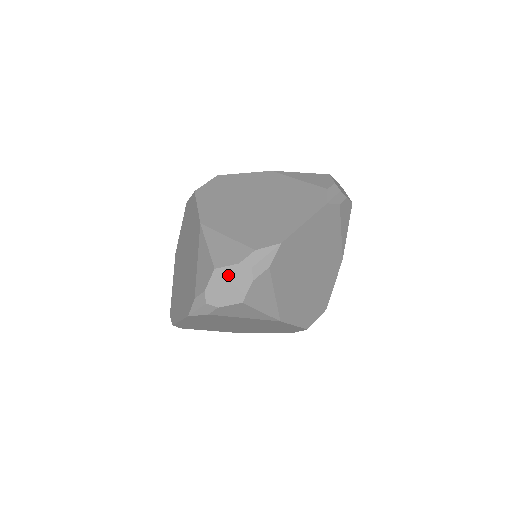
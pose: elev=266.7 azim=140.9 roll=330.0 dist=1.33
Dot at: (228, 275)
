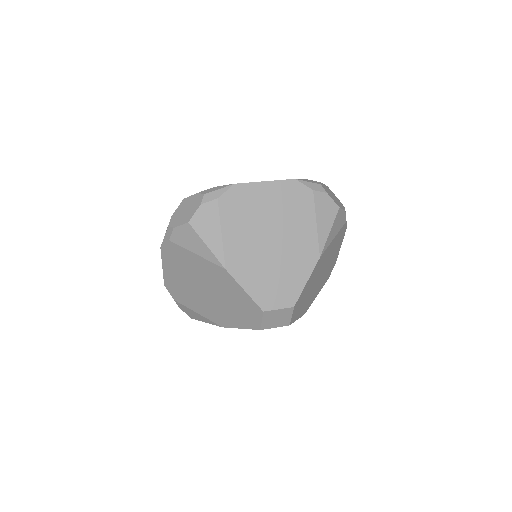
Dot at: (189, 202)
